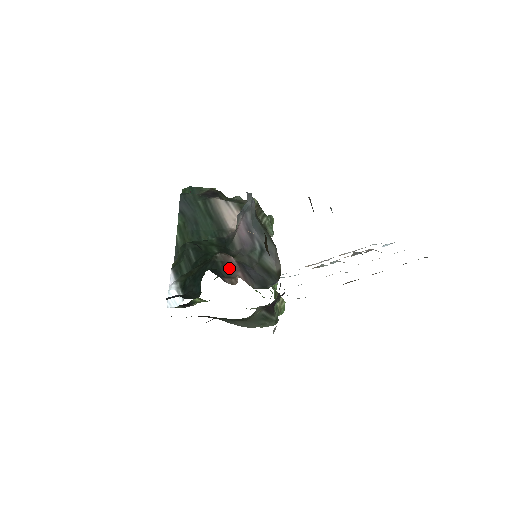
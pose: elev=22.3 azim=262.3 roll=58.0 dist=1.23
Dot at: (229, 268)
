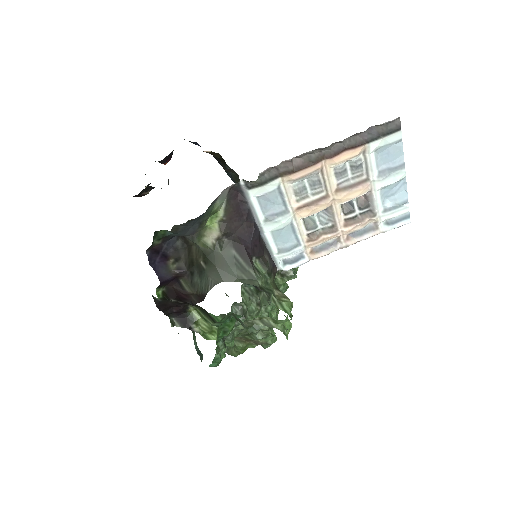
Dot at: occluded
